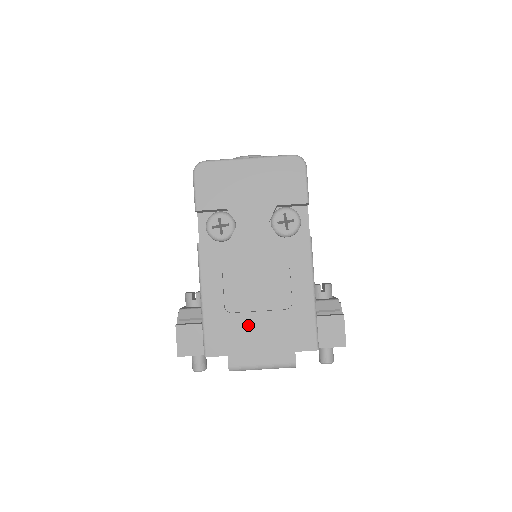
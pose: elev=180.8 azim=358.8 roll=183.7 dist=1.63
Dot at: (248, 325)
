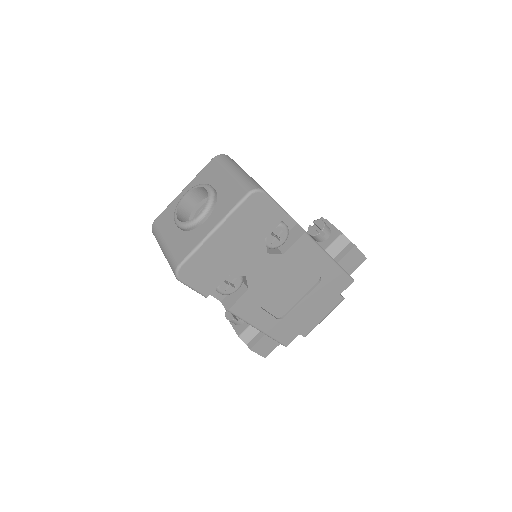
Dot at: (300, 312)
